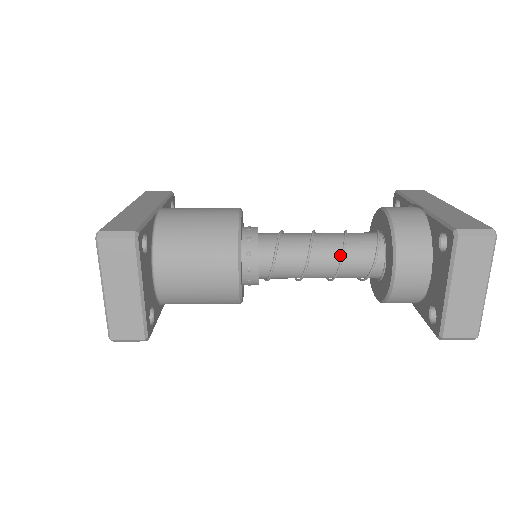
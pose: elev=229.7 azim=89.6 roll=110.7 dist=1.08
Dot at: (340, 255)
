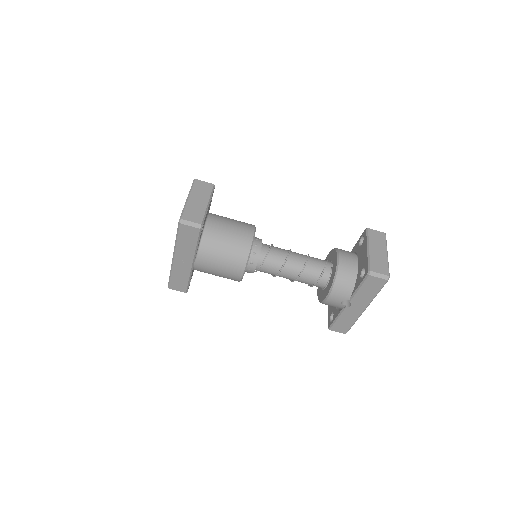
Dot at: (307, 257)
